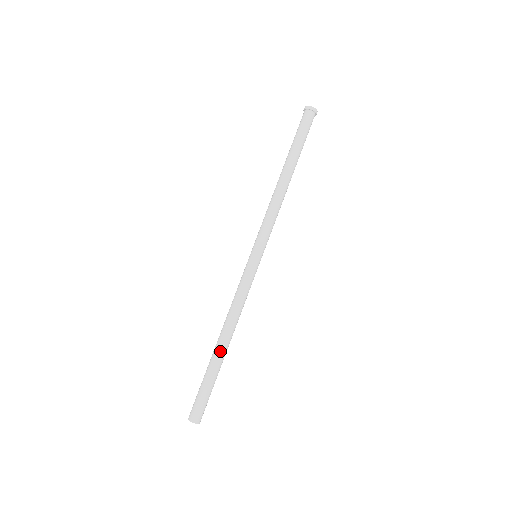
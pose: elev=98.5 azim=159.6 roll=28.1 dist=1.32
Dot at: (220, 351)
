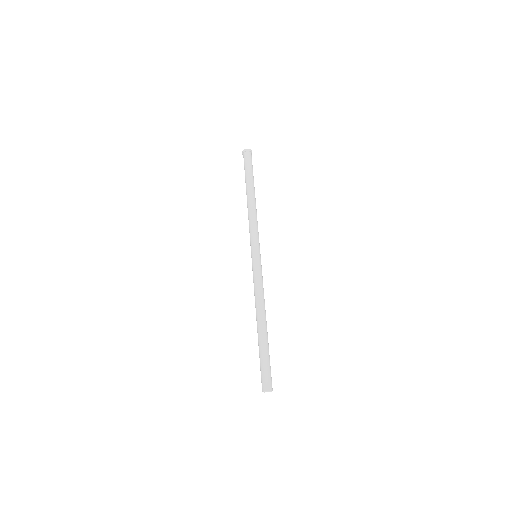
Dot at: (264, 330)
